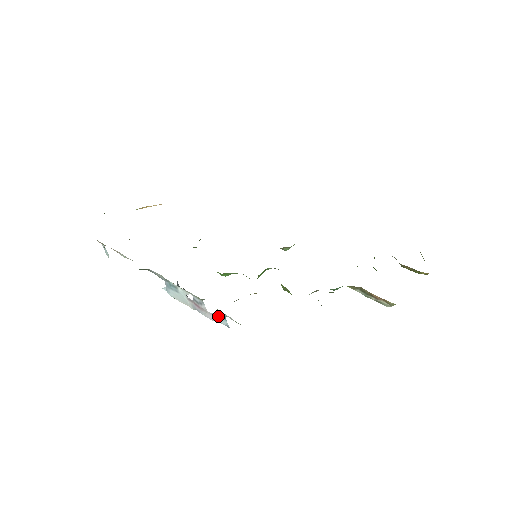
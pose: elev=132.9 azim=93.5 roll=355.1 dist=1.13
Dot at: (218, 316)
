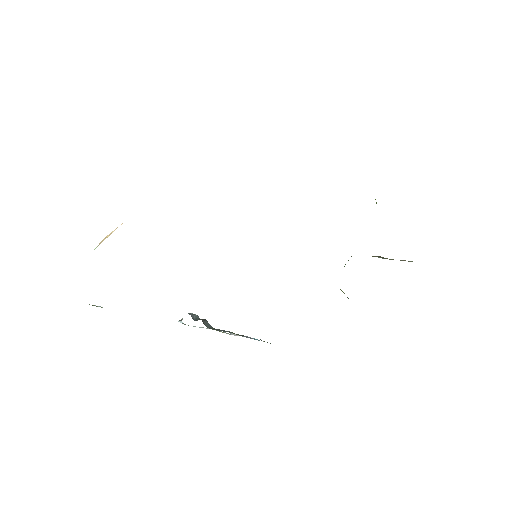
Dot at: occluded
